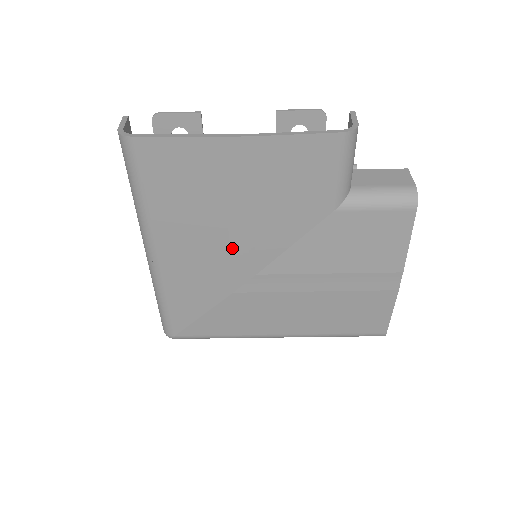
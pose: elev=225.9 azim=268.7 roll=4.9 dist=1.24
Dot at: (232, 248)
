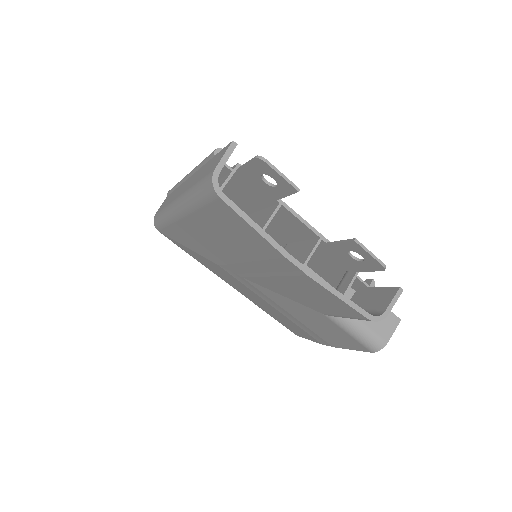
Dot at: (238, 264)
